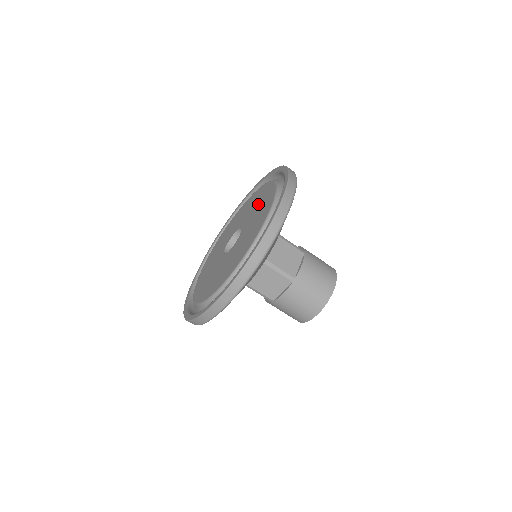
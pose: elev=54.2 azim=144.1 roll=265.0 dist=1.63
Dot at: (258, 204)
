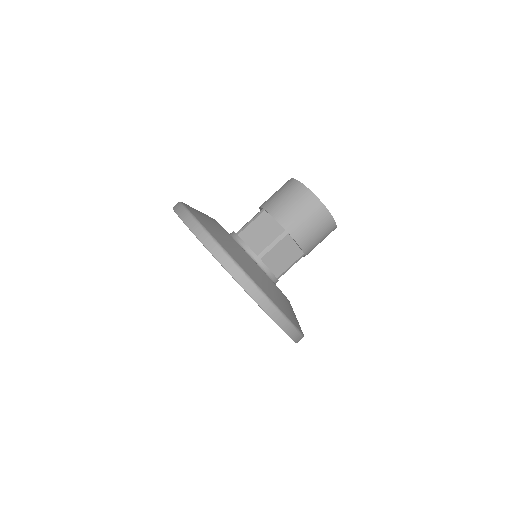
Dot at: occluded
